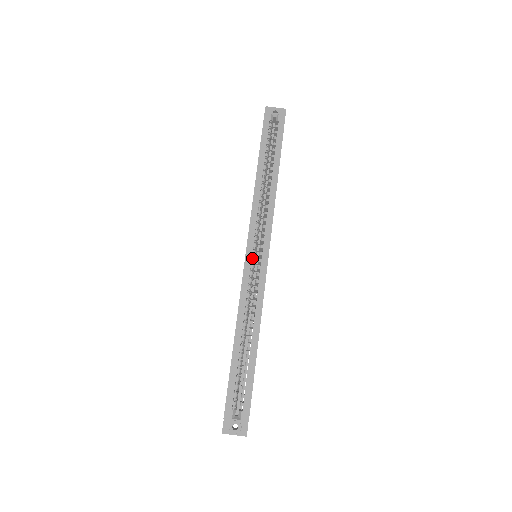
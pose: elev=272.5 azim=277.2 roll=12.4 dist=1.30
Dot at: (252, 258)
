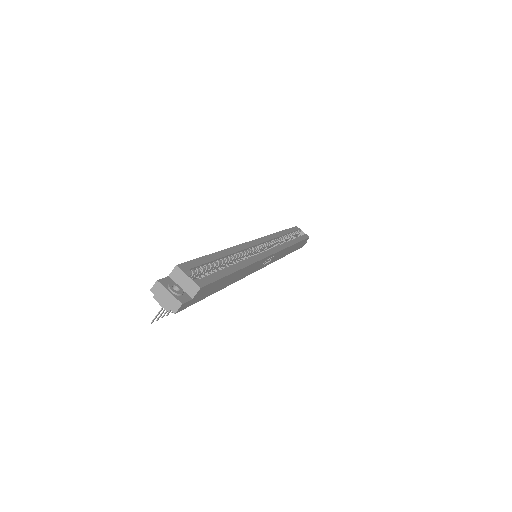
Dot at: (259, 245)
